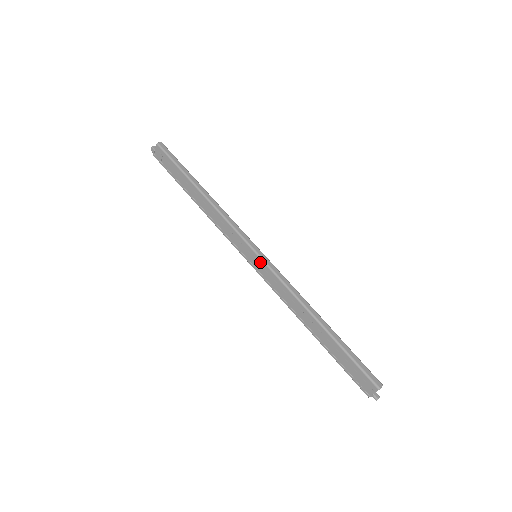
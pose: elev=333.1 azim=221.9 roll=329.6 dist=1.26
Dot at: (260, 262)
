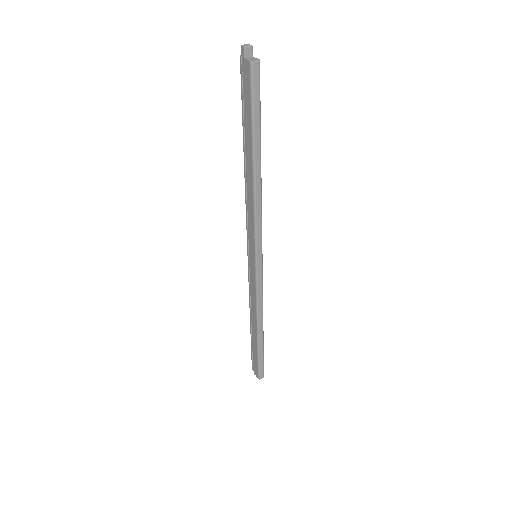
Dot at: (254, 266)
